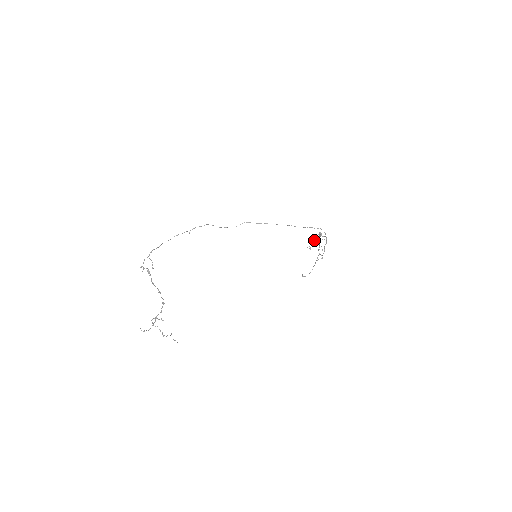
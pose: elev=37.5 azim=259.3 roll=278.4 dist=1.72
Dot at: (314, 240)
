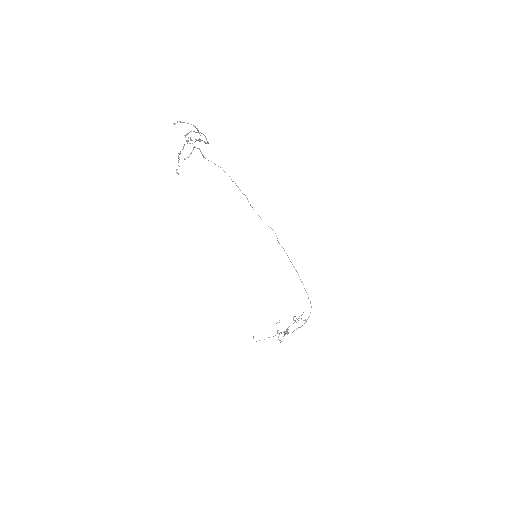
Dot at: occluded
